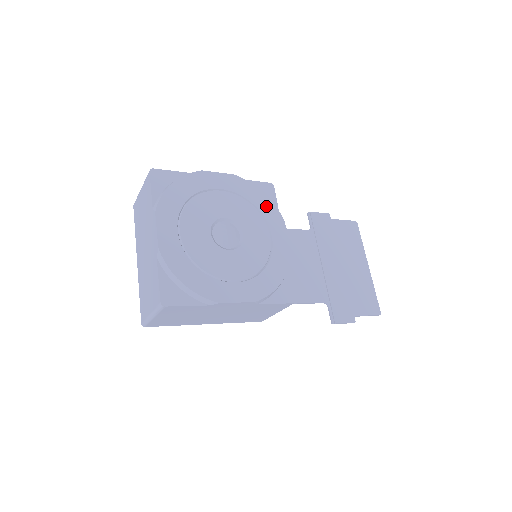
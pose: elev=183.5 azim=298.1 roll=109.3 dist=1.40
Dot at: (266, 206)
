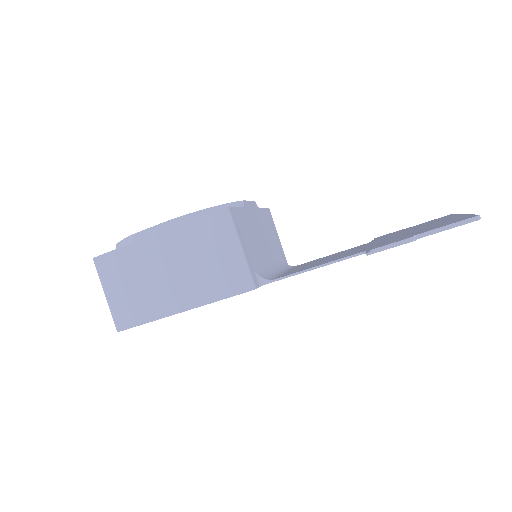
Dot at: occluded
